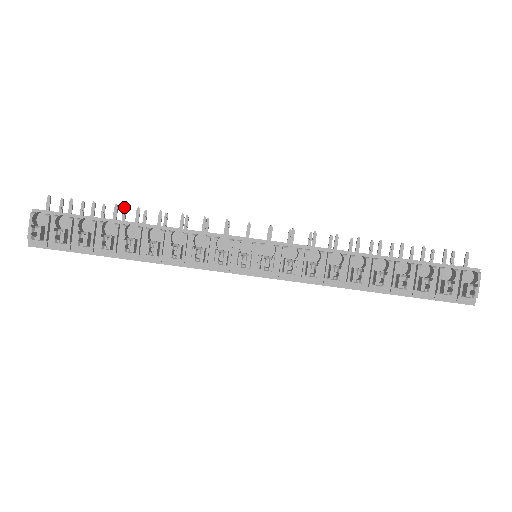
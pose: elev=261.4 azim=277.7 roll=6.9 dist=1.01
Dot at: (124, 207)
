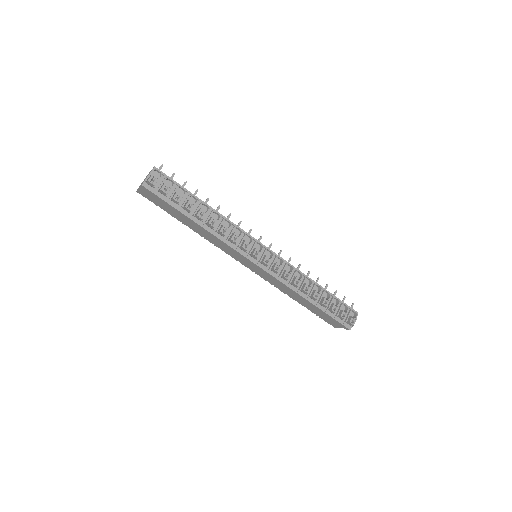
Dot at: occluded
